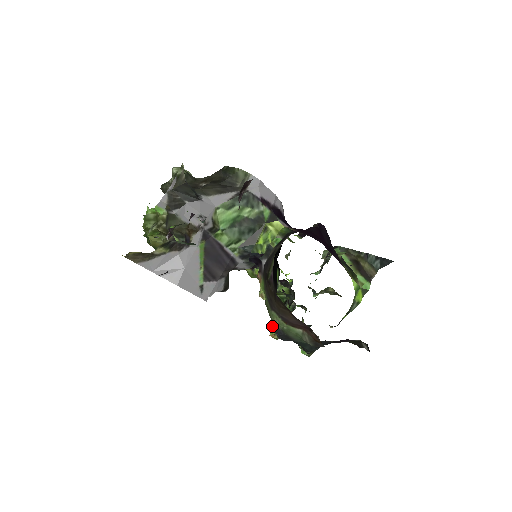
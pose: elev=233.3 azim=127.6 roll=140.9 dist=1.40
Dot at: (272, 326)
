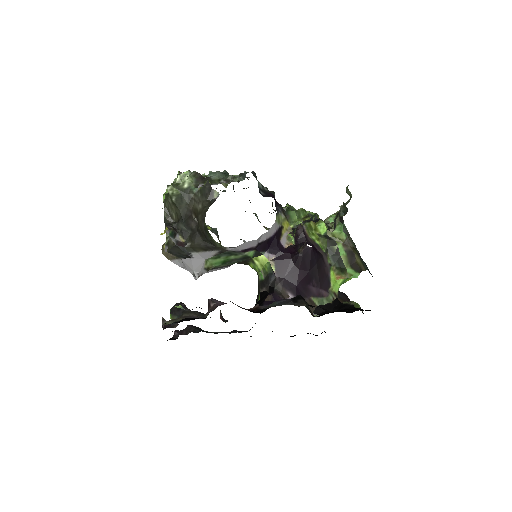
Dot at: occluded
